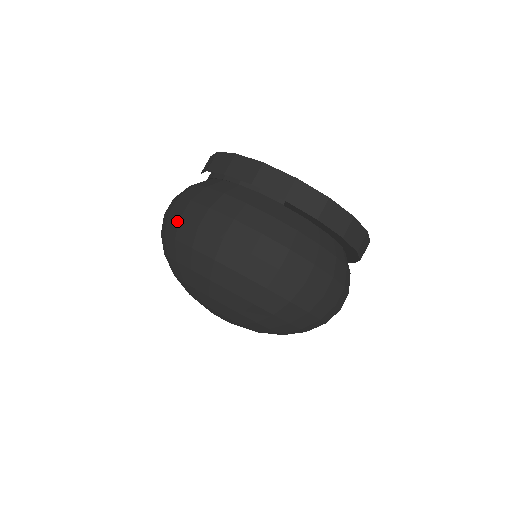
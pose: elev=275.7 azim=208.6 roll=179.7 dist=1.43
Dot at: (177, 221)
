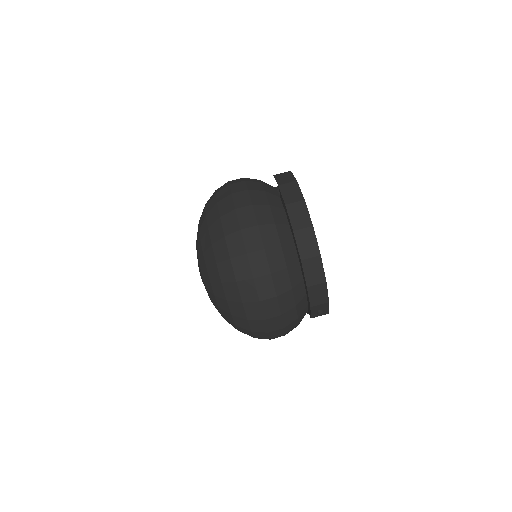
Dot at: occluded
